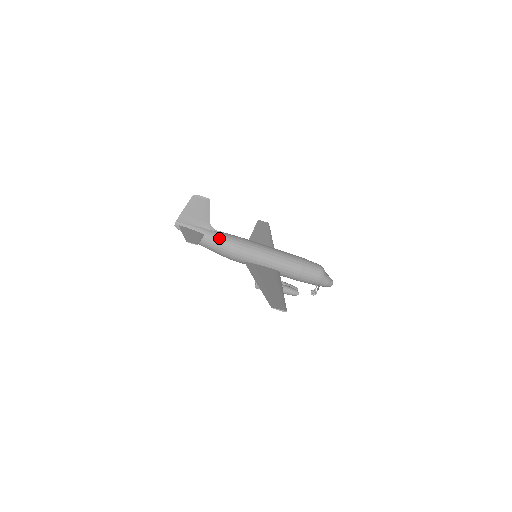
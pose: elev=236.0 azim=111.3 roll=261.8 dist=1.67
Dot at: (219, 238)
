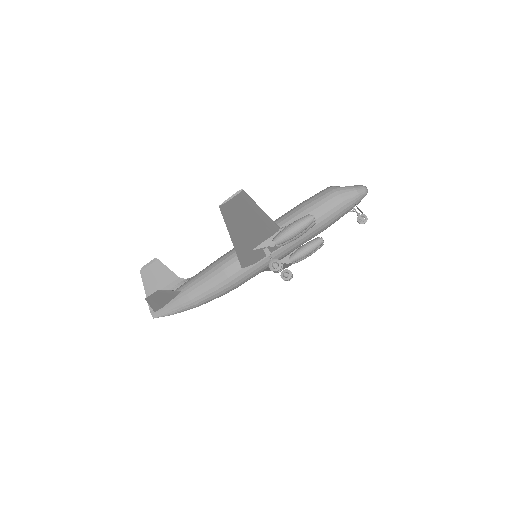
Dot at: (196, 277)
